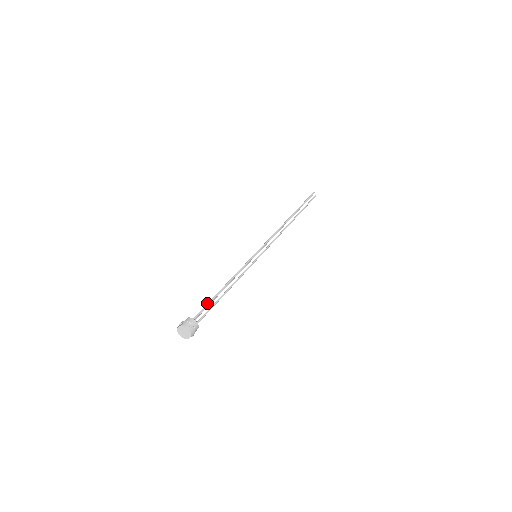
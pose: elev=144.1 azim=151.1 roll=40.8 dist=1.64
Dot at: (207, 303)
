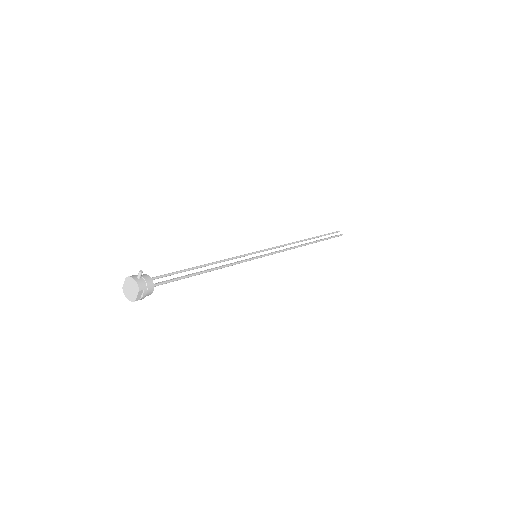
Dot at: occluded
